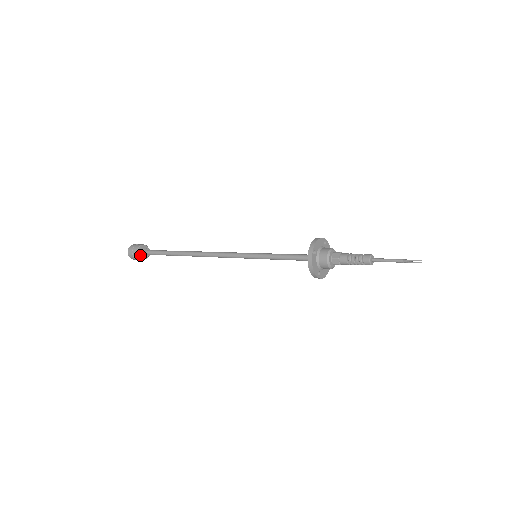
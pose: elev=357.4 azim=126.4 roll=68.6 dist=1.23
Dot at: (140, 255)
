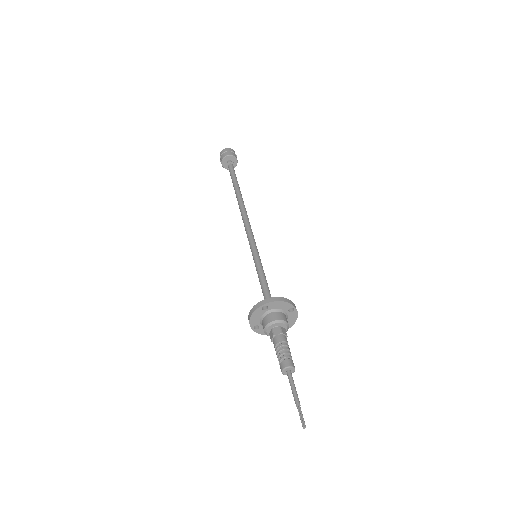
Dot at: (224, 162)
